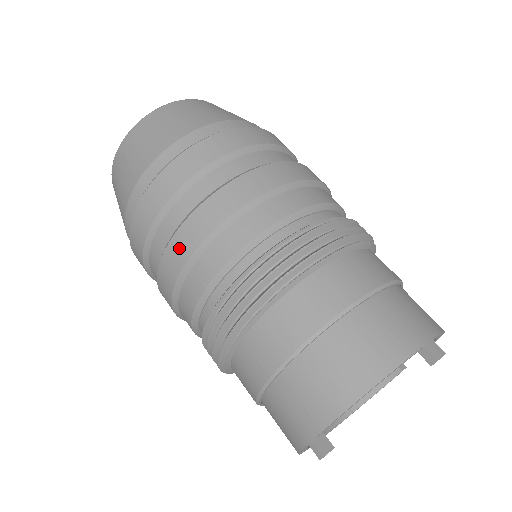
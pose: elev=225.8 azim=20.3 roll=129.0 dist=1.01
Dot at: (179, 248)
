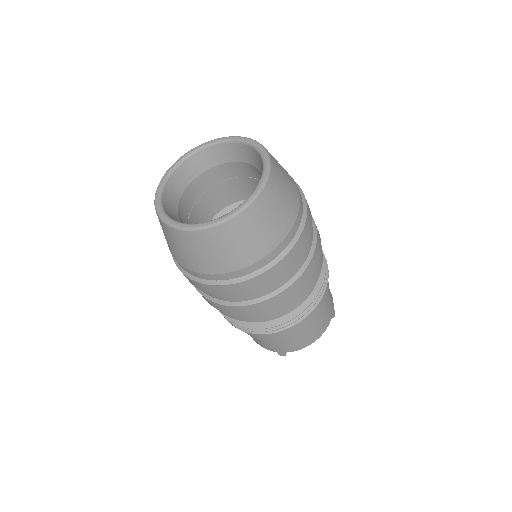
Dot at: (259, 308)
